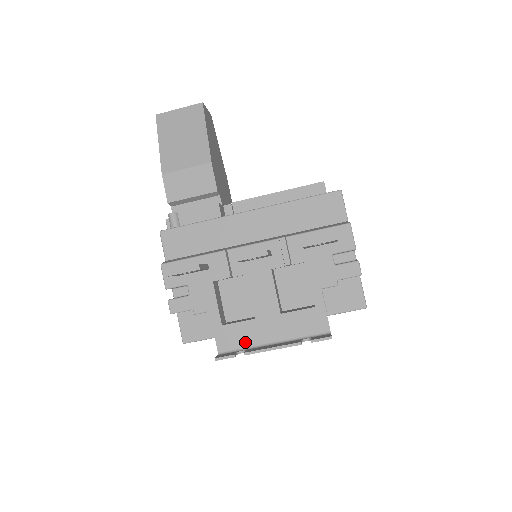
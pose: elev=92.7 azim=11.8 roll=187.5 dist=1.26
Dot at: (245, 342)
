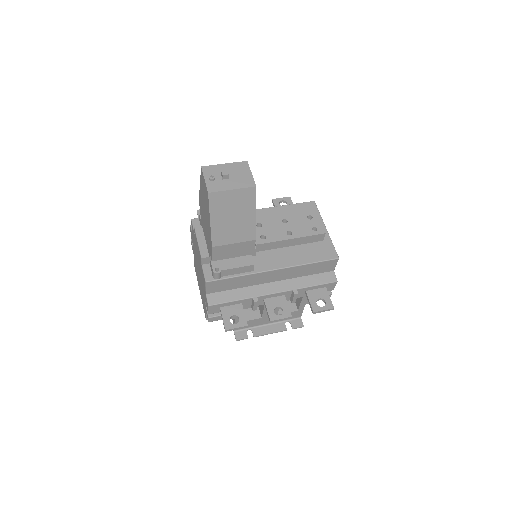
Dot at: (252, 325)
